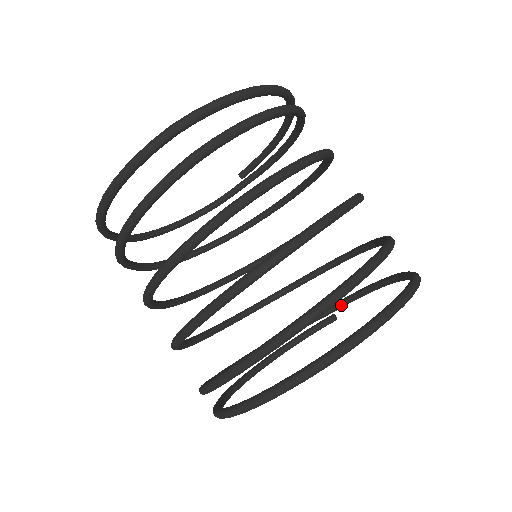
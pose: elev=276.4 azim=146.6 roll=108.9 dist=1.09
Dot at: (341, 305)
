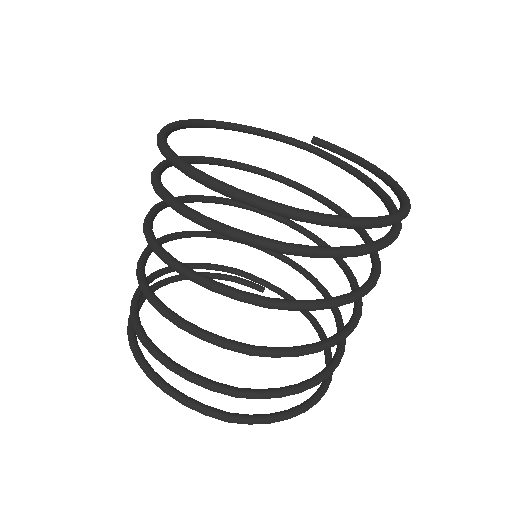
Dot at: (275, 291)
